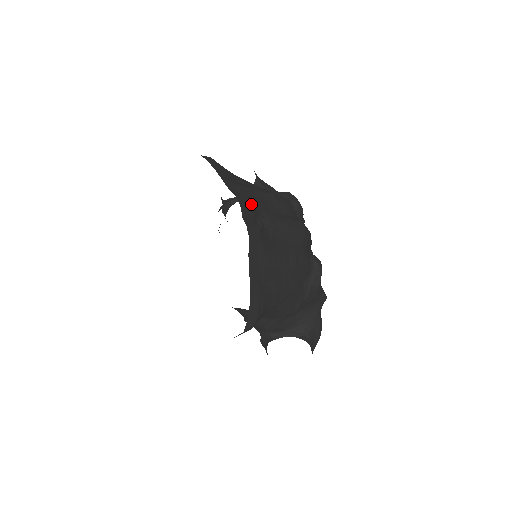
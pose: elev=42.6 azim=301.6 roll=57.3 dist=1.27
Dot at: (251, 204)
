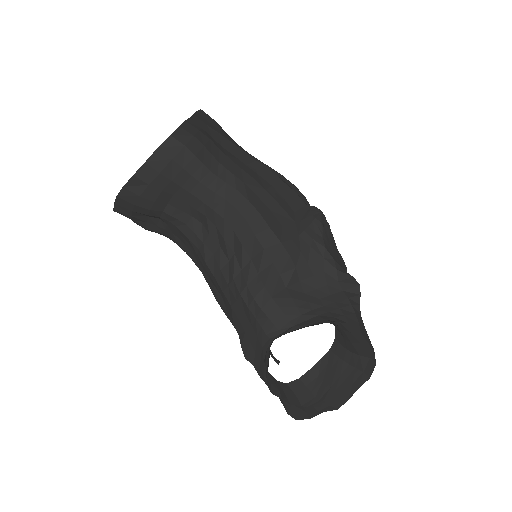
Dot at: occluded
